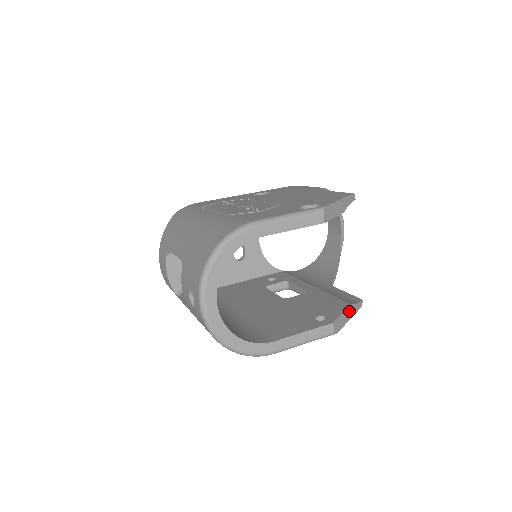
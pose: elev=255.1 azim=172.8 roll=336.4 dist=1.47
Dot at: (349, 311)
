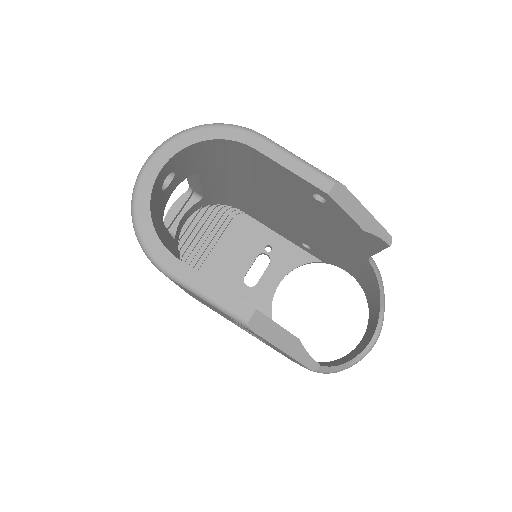
Dot at: (290, 341)
